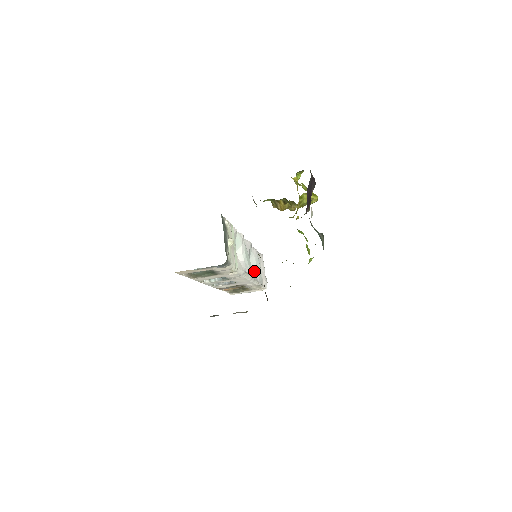
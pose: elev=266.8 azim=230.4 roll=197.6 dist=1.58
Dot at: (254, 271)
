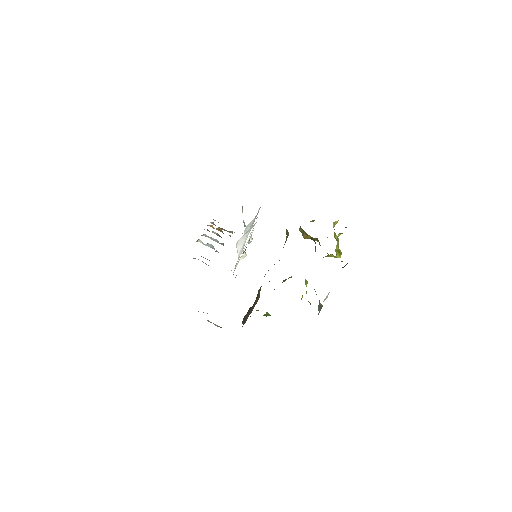
Dot at: occluded
